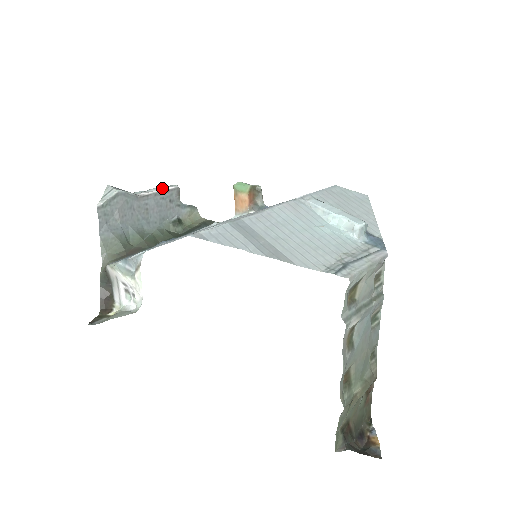
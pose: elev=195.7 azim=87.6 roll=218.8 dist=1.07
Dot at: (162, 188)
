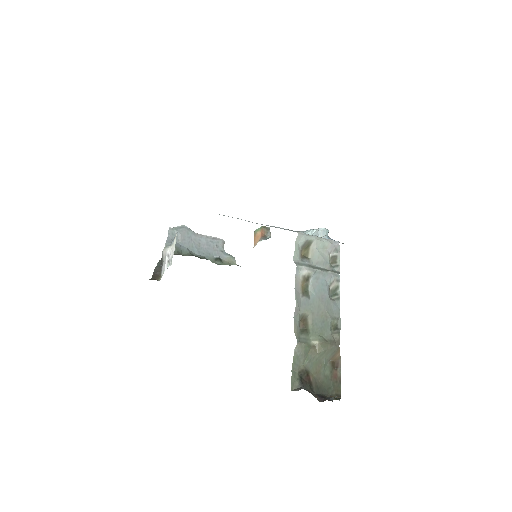
Dot at: (213, 237)
